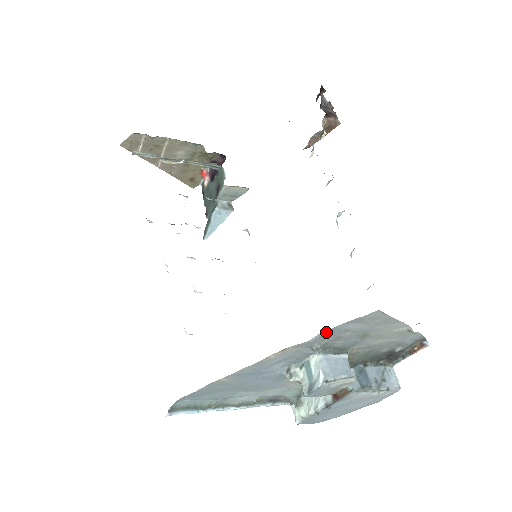
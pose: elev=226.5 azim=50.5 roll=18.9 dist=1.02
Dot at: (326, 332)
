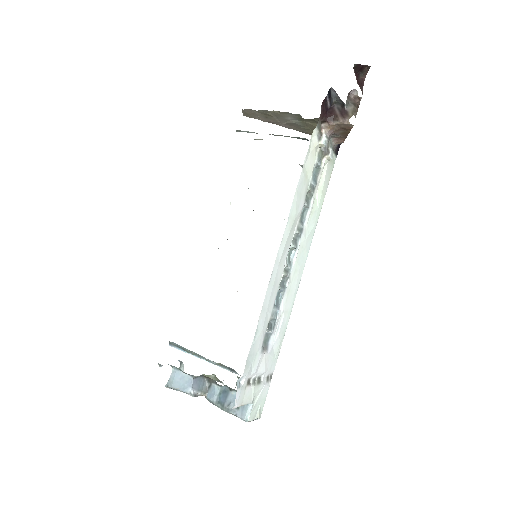
Dot at: occluded
